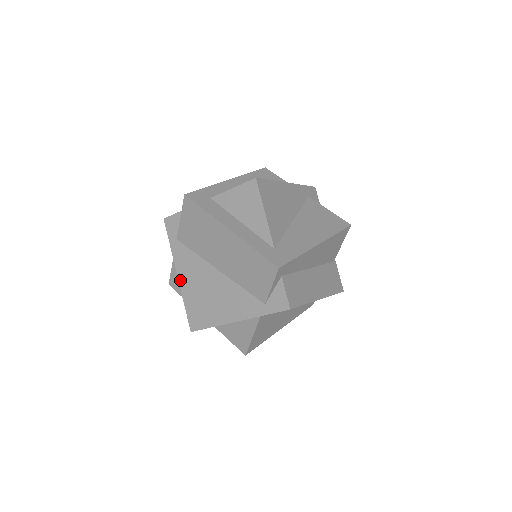
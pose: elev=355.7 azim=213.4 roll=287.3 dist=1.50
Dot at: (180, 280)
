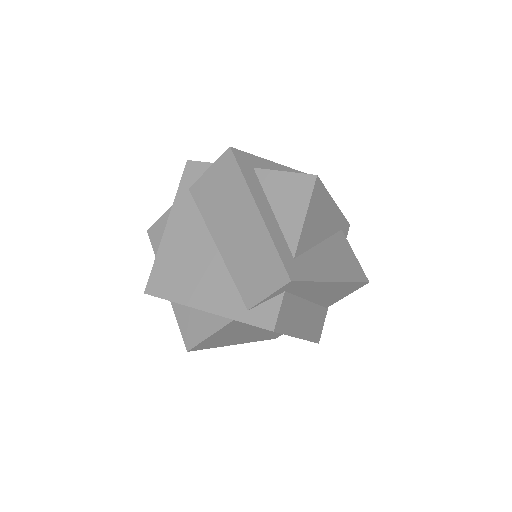
Dot at: (166, 232)
